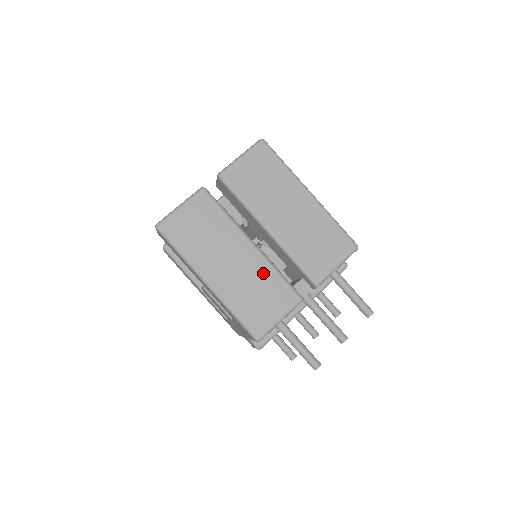
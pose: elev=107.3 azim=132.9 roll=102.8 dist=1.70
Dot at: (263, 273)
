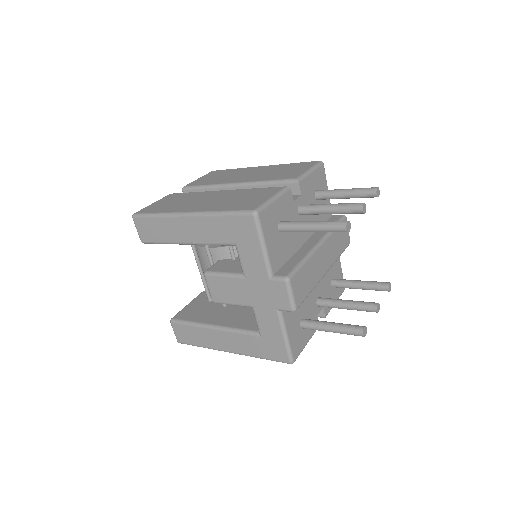
Dot at: (240, 193)
